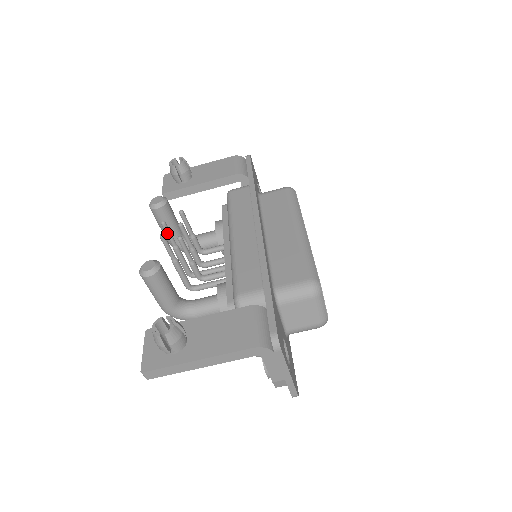
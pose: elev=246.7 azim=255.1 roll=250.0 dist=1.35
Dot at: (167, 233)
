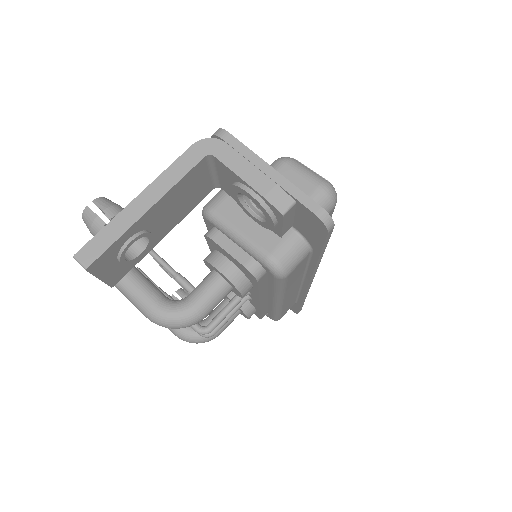
Dot at: occluded
